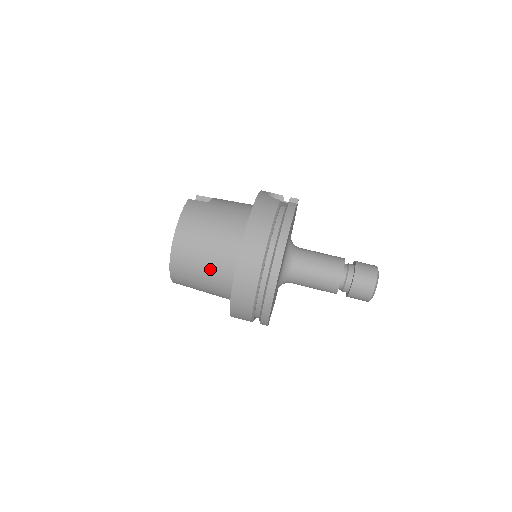
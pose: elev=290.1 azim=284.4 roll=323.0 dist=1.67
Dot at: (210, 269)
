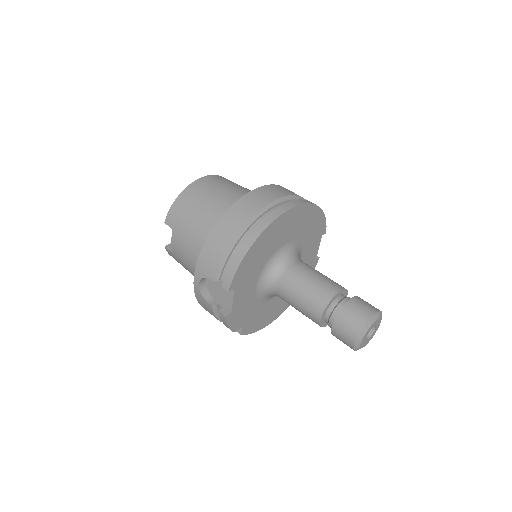
Dot at: (227, 196)
